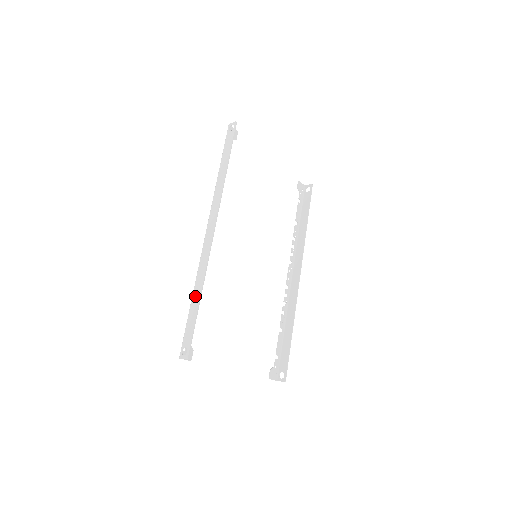
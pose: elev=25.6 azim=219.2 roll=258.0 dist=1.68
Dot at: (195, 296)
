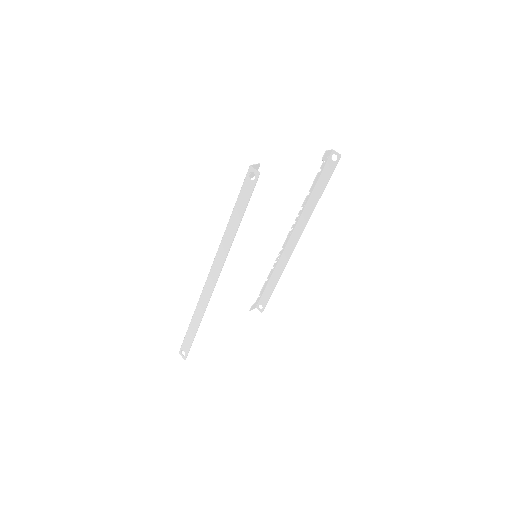
Dot at: (194, 322)
